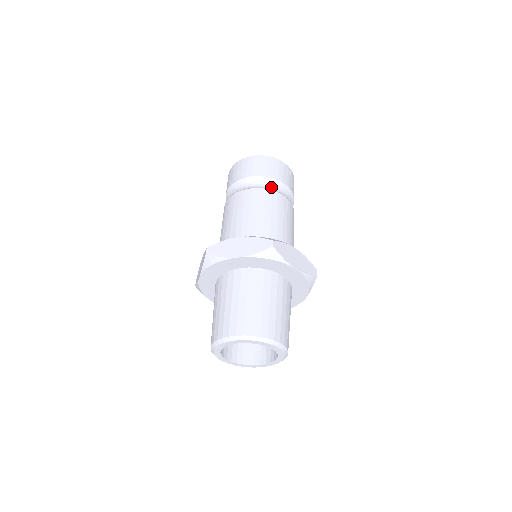
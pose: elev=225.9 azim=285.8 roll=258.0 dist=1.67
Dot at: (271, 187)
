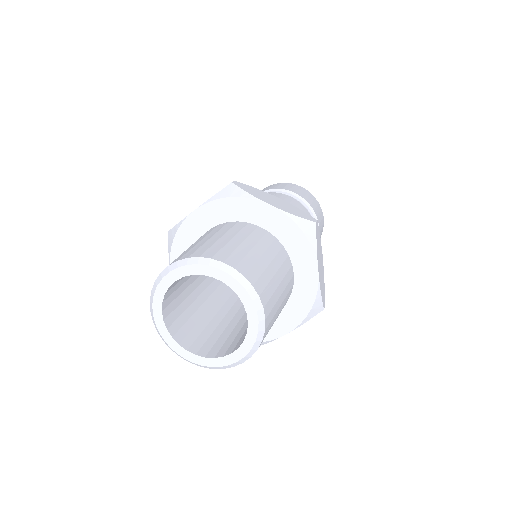
Dot at: occluded
